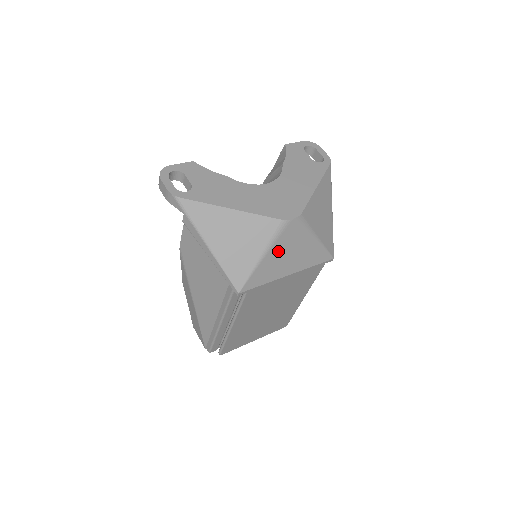
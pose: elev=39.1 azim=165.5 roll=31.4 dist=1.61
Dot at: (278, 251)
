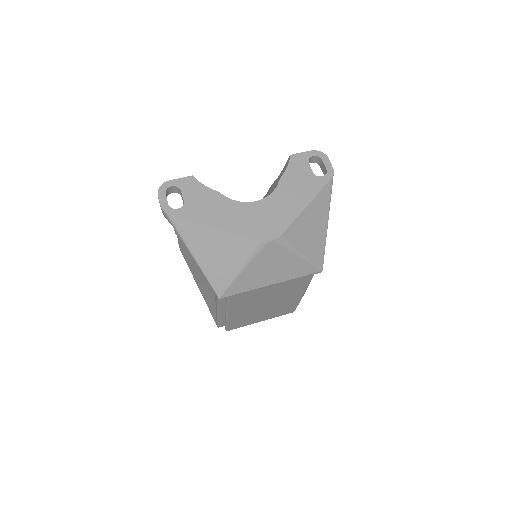
Dot at: (257, 266)
